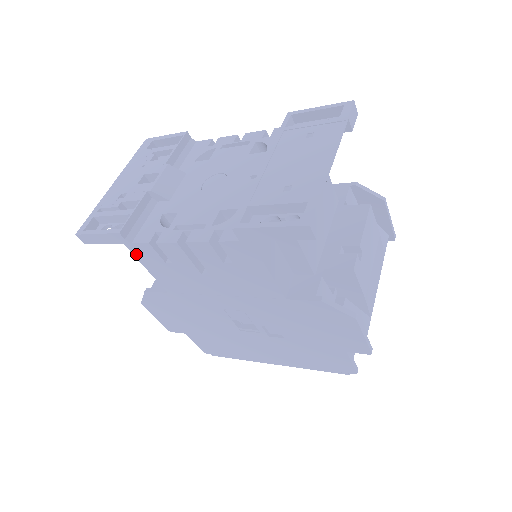
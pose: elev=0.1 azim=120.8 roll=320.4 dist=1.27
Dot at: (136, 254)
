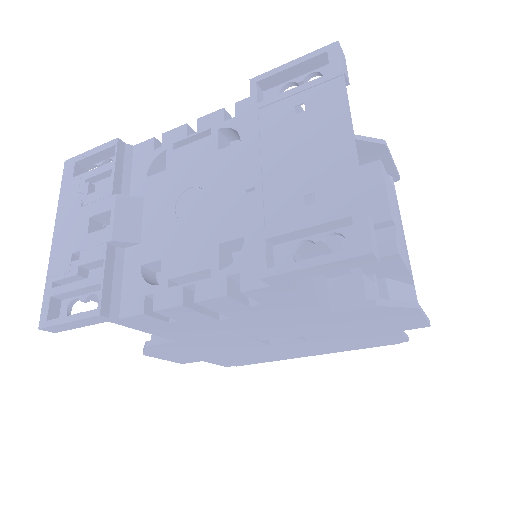
Dot at: (128, 325)
